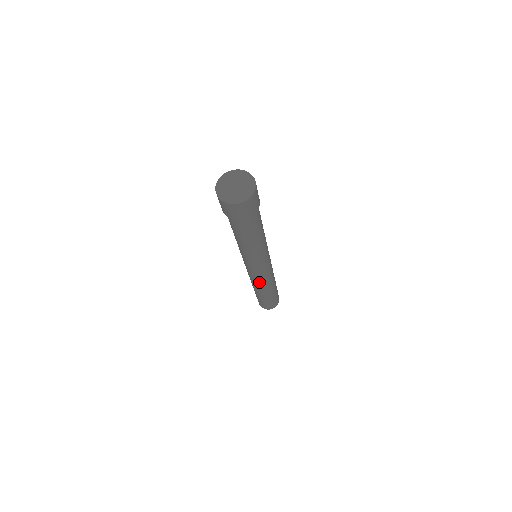
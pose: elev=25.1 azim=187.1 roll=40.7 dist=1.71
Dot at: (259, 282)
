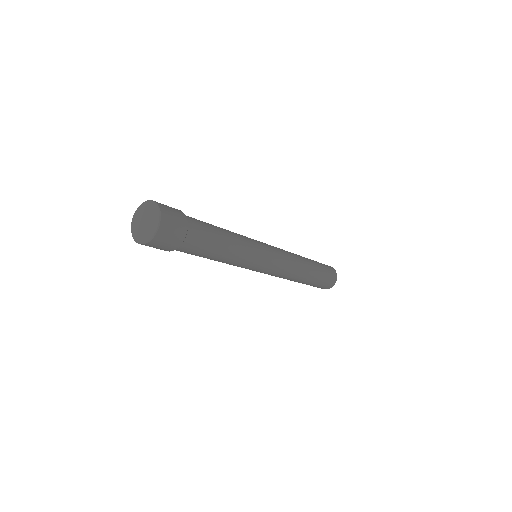
Dot at: (285, 275)
